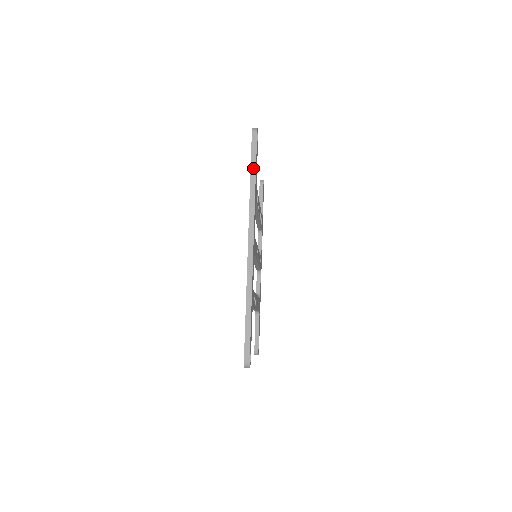
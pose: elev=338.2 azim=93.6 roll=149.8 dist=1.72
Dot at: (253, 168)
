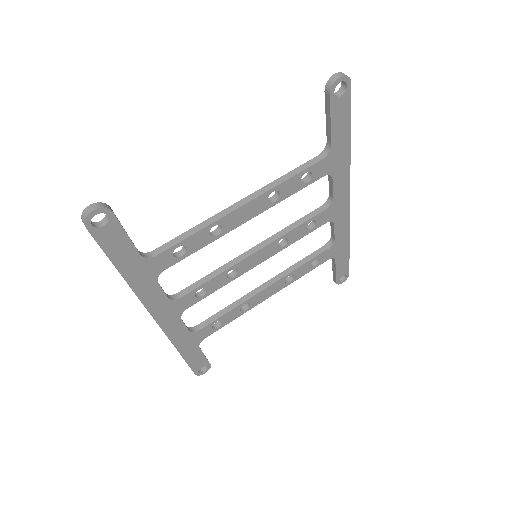
Dot at: (112, 262)
